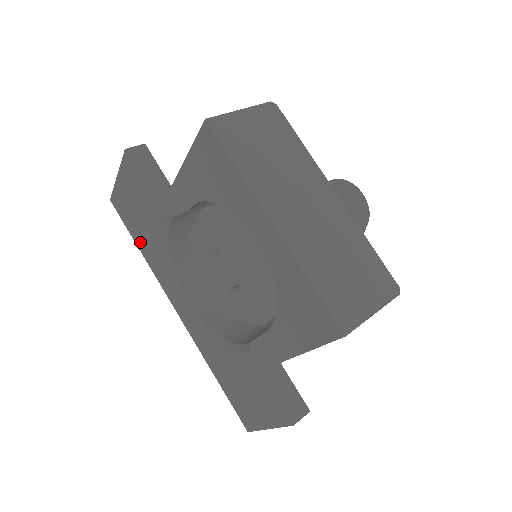
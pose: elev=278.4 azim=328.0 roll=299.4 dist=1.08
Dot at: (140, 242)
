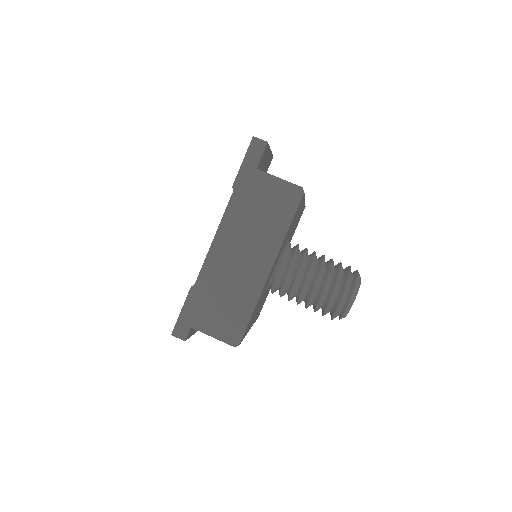
Dot at: occluded
